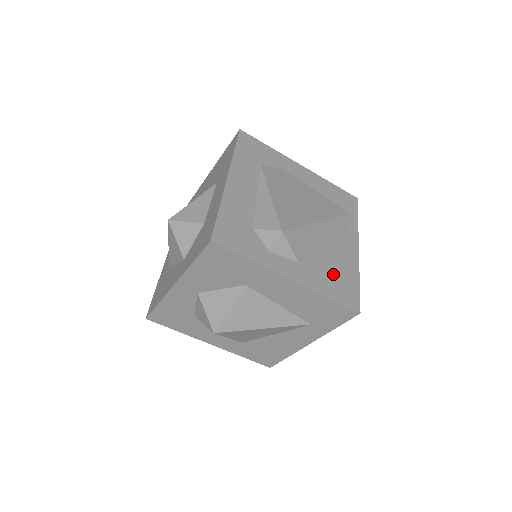
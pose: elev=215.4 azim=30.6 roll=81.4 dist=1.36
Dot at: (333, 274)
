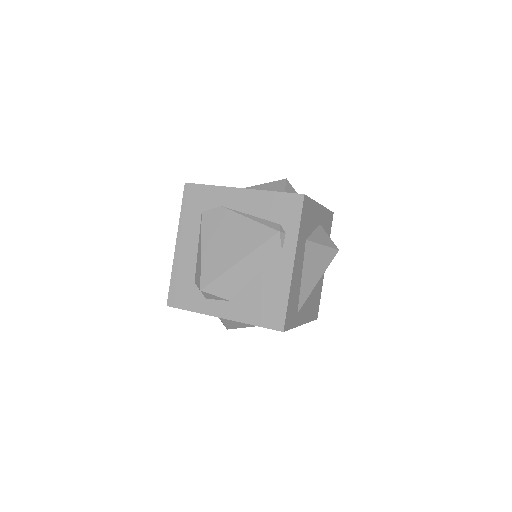
Dot at: (261, 301)
